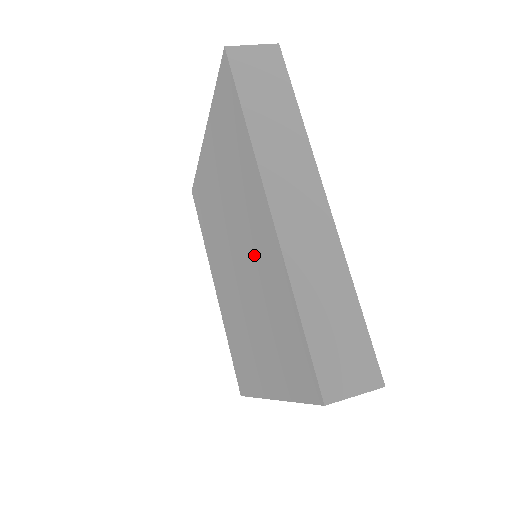
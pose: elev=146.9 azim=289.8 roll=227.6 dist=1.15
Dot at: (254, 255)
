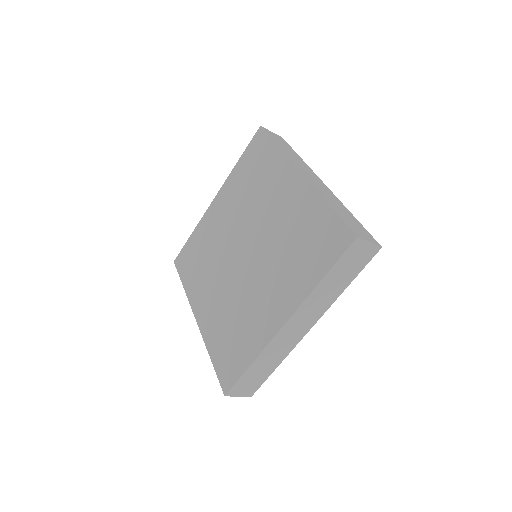
Dot at: (277, 219)
